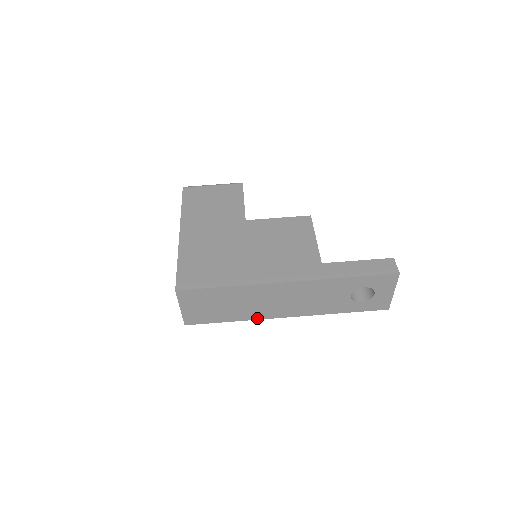
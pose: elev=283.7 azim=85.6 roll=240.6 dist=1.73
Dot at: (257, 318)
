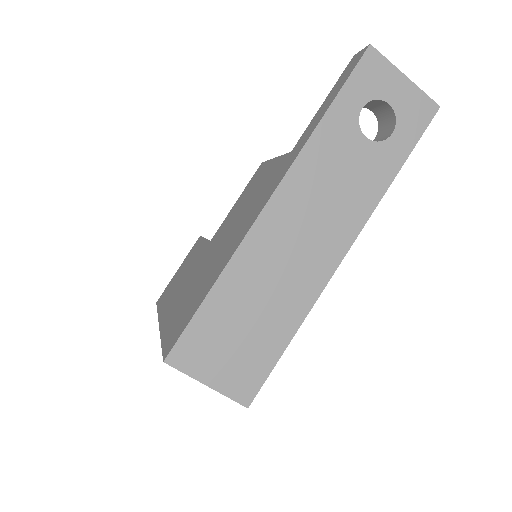
Dot at: (314, 297)
